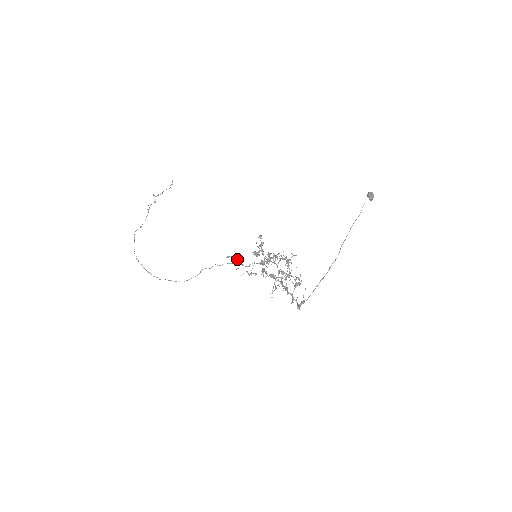
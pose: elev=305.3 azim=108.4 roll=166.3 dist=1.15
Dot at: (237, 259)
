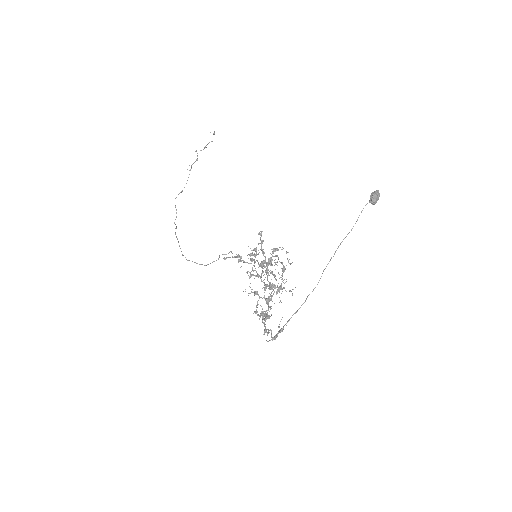
Dot at: (239, 257)
